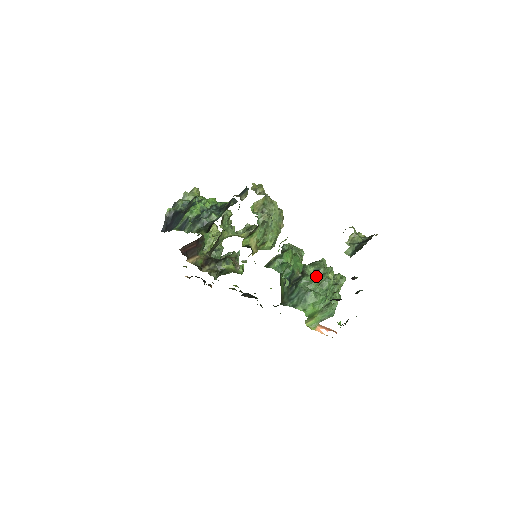
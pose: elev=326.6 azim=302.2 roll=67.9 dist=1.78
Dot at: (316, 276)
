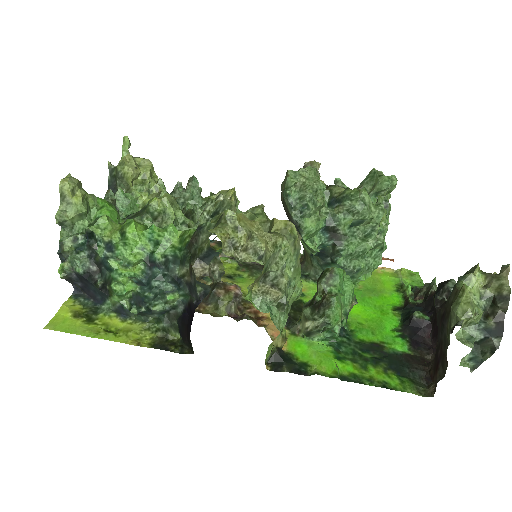
Dot at: (360, 234)
